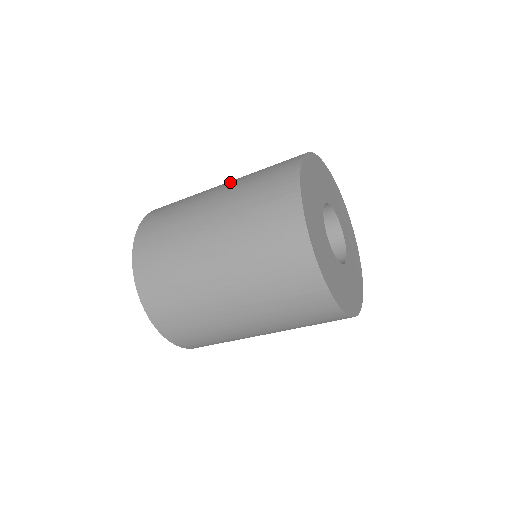
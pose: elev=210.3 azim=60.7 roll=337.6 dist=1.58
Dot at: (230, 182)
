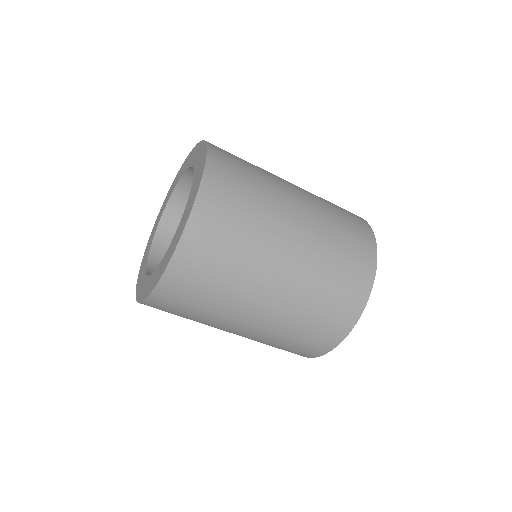
Dot at: occluded
